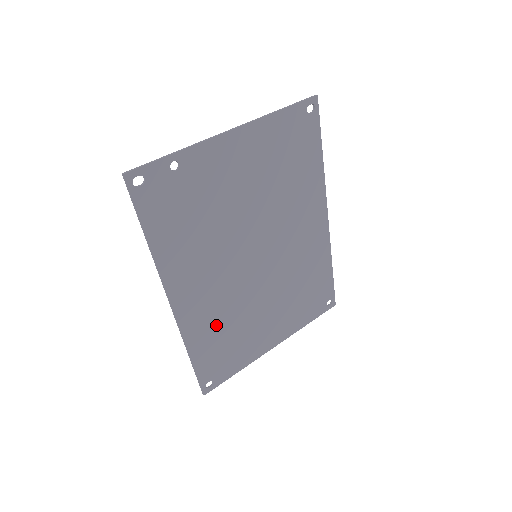
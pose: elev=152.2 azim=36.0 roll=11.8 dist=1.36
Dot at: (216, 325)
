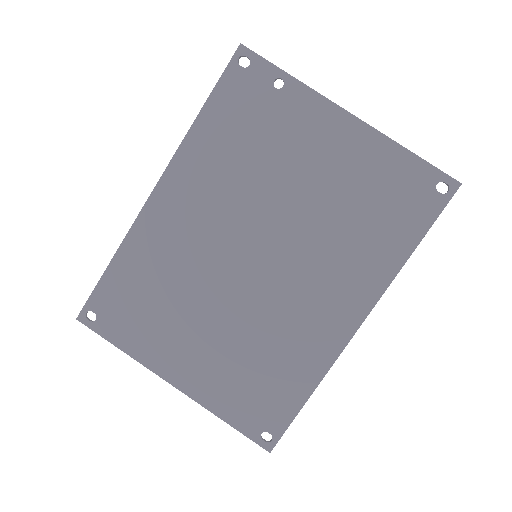
Dot at: (159, 266)
